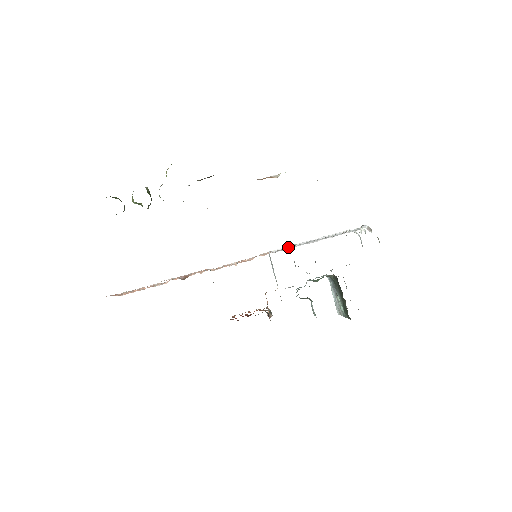
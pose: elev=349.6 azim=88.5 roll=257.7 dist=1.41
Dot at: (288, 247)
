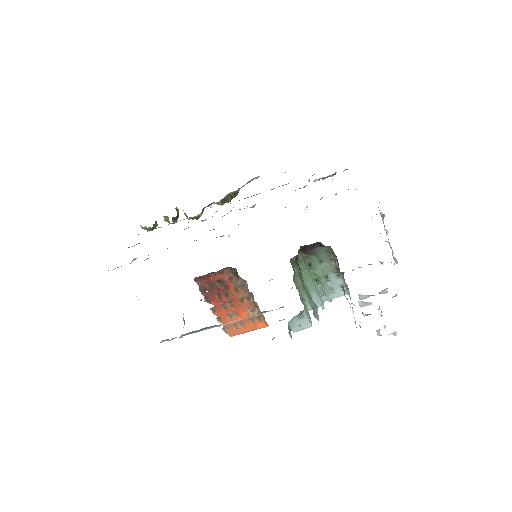
Dot at: occluded
